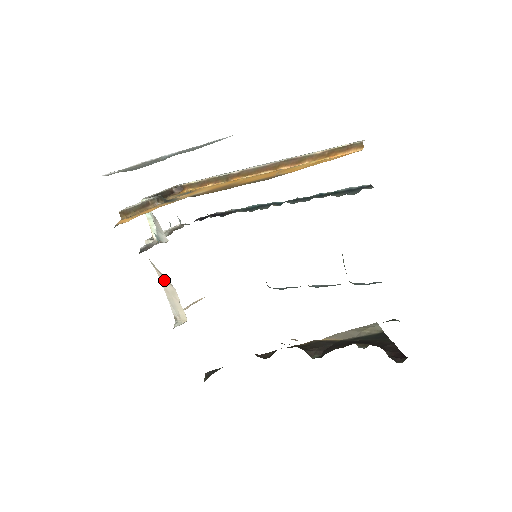
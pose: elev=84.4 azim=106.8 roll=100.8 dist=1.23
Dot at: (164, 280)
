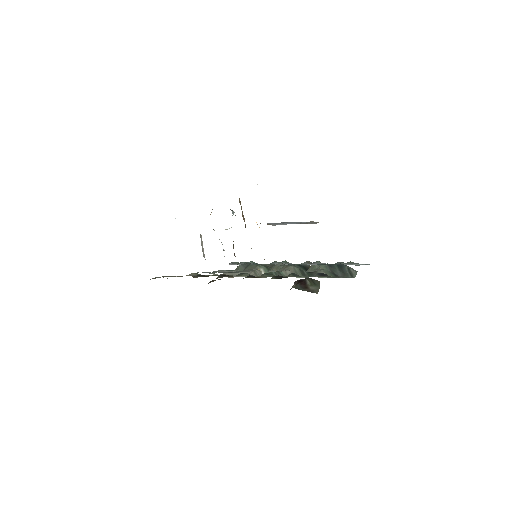
Dot at: occluded
